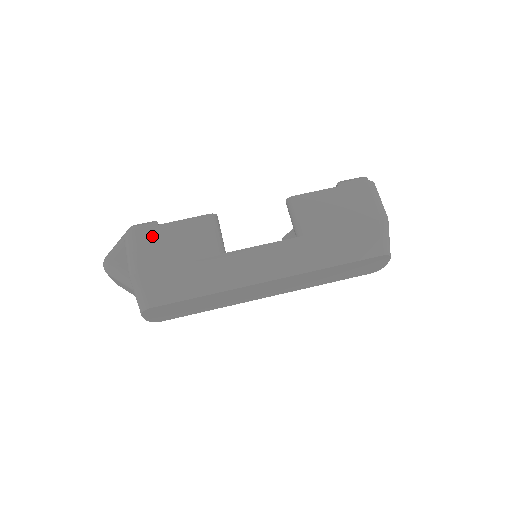
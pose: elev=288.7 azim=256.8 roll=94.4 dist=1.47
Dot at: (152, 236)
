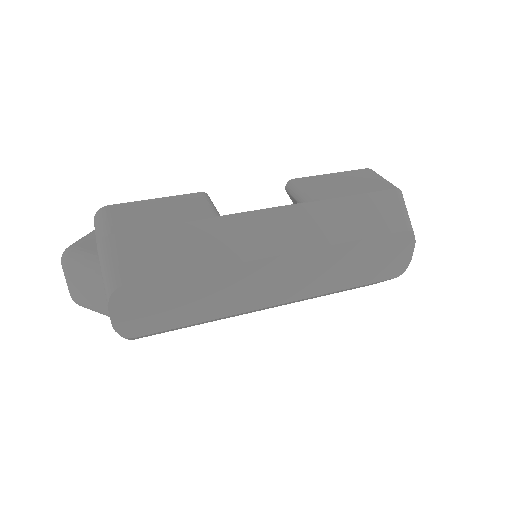
Dot at: (131, 208)
